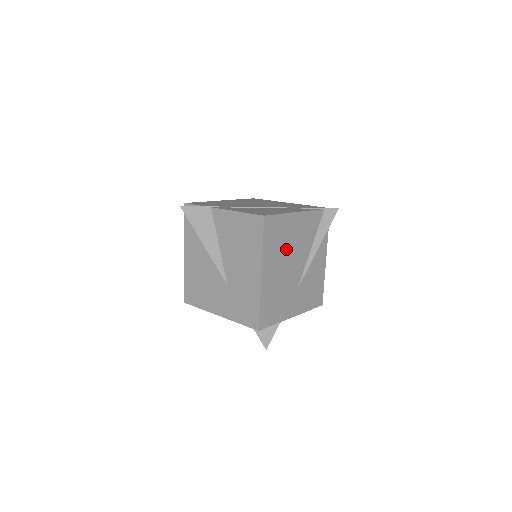
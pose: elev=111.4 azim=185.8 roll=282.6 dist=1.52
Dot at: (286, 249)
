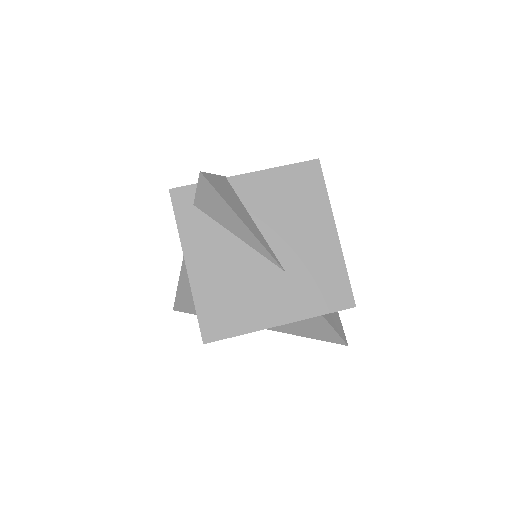
Dot at: occluded
